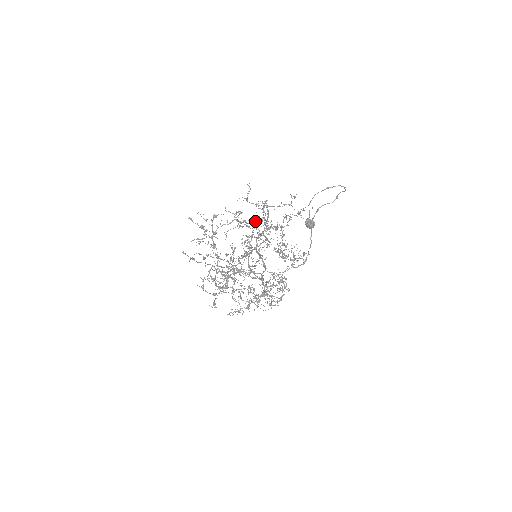
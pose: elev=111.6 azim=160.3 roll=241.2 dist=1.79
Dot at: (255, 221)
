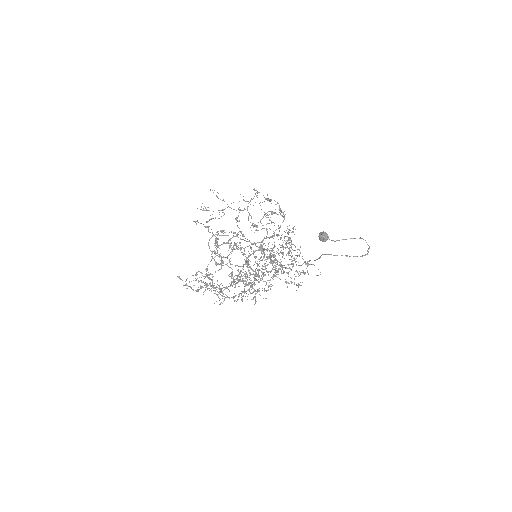
Dot at: occluded
